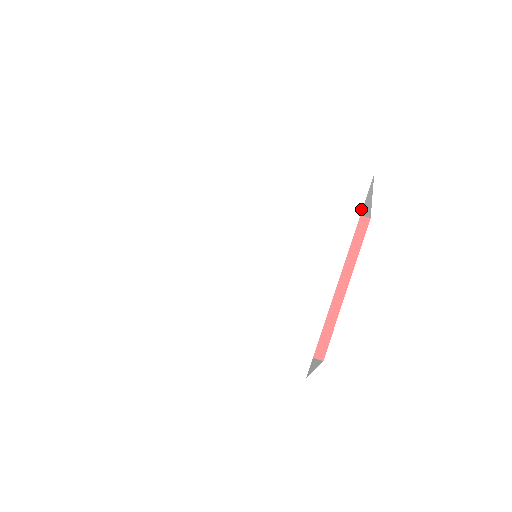
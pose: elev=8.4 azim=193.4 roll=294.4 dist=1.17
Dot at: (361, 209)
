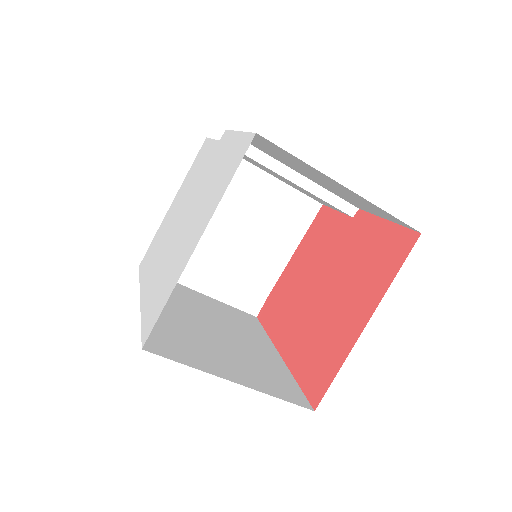
Dot at: (234, 173)
